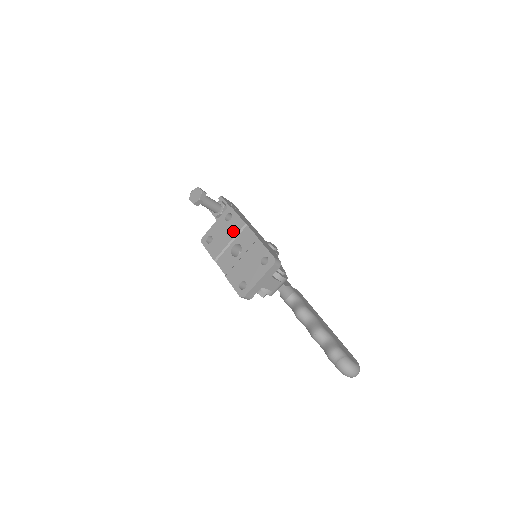
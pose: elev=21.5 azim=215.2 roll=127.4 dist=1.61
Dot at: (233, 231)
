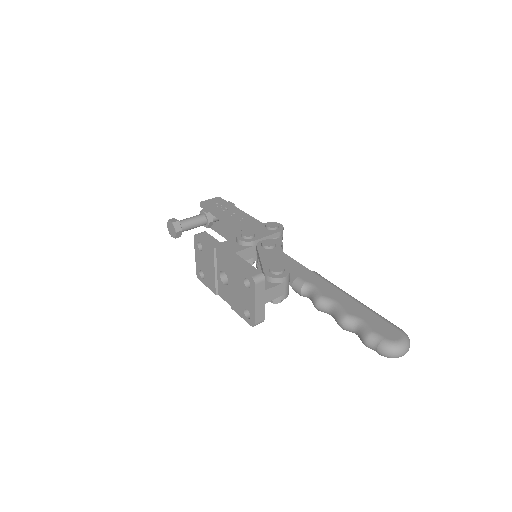
Dot at: (210, 260)
